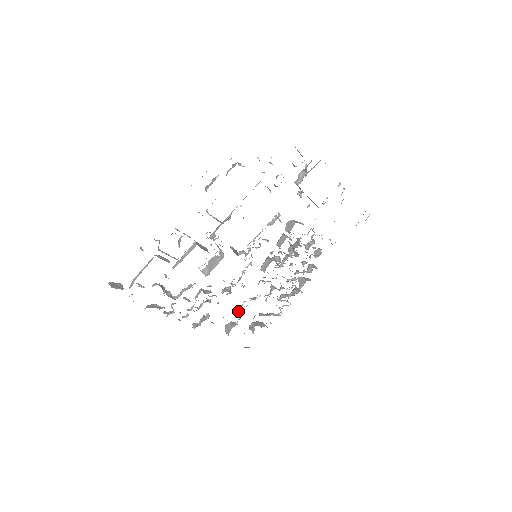
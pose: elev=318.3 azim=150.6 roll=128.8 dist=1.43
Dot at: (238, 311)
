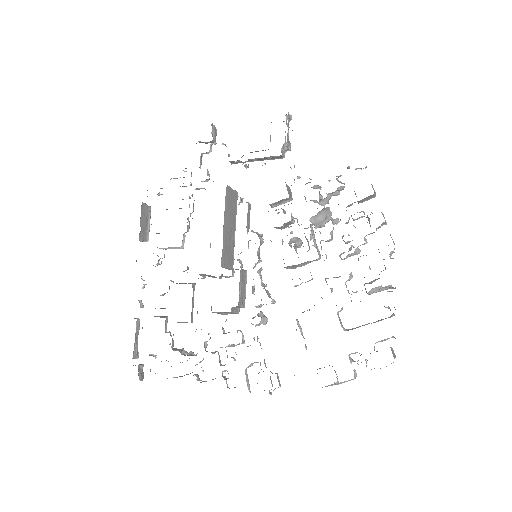
Dot at: occluded
